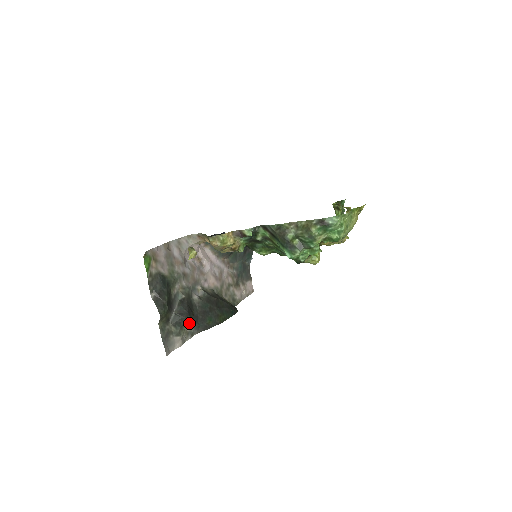
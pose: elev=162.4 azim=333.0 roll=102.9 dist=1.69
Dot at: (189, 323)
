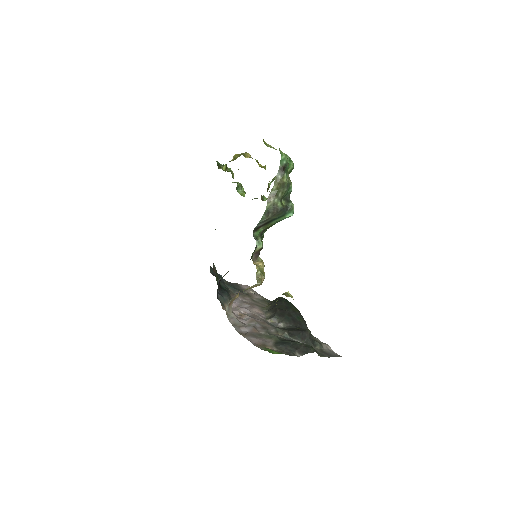
Dot at: (310, 333)
